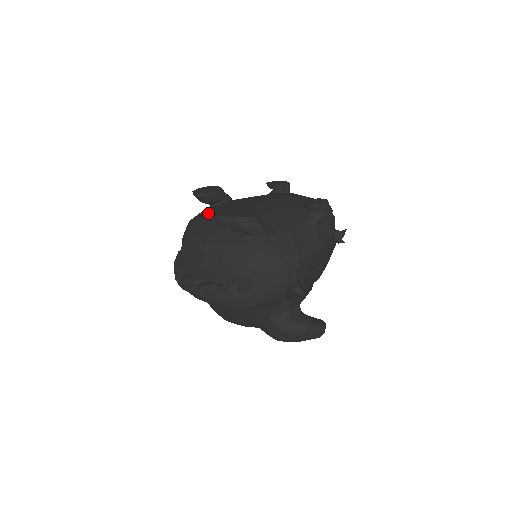
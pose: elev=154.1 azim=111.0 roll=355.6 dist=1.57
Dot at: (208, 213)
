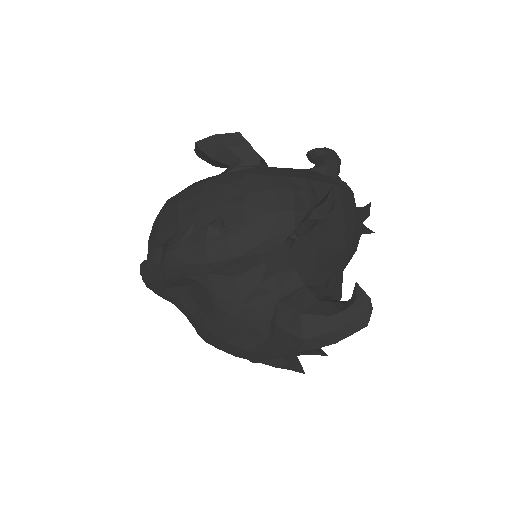
Dot at: occluded
